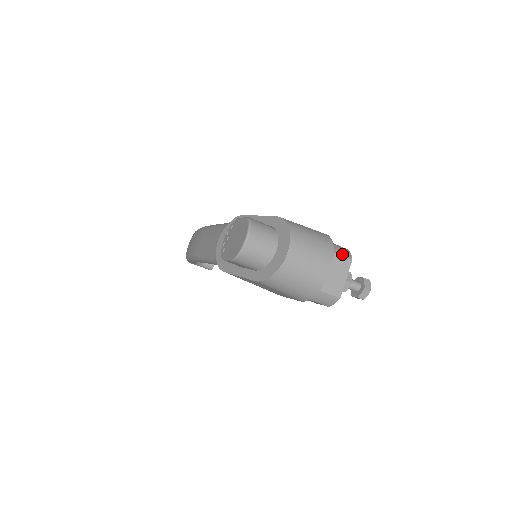
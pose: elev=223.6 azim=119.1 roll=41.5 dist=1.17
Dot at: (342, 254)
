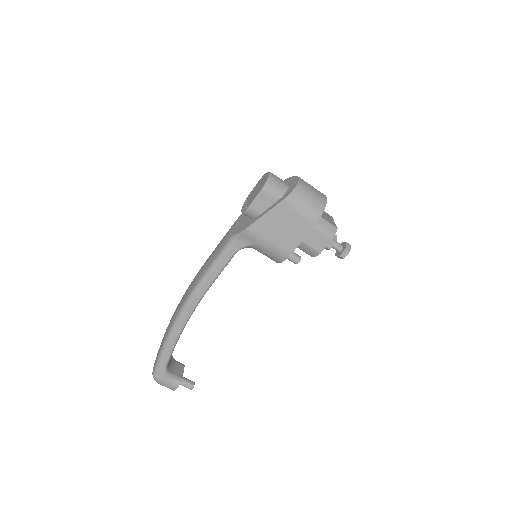
Dot at: (324, 212)
